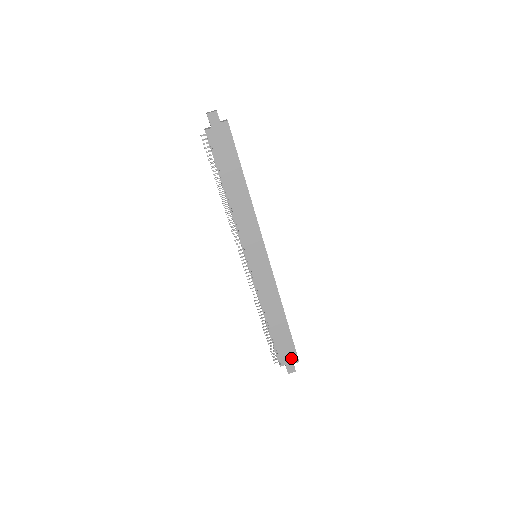
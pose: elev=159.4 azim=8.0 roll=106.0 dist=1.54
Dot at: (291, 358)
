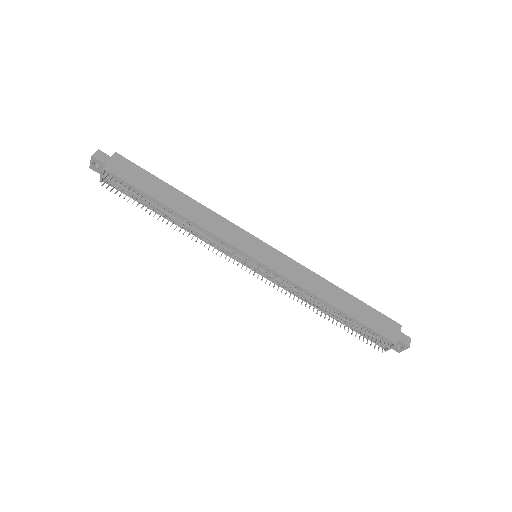
Dot at: (392, 328)
